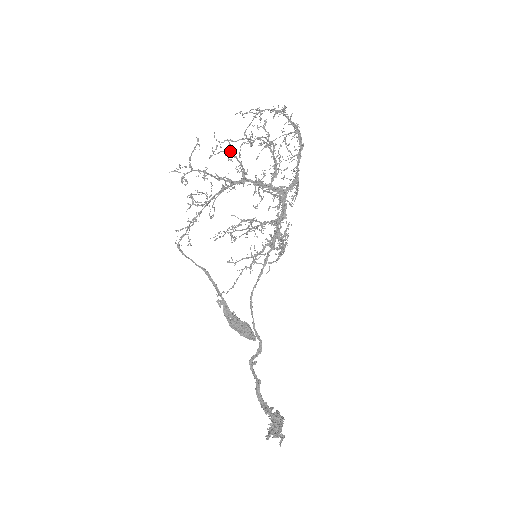
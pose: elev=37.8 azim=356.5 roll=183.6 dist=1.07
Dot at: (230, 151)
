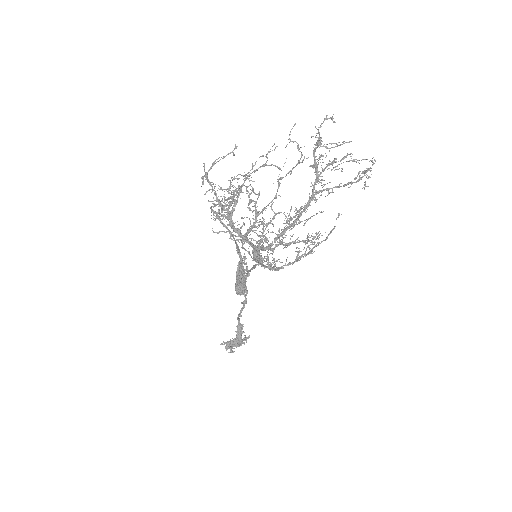
Dot at: (245, 179)
